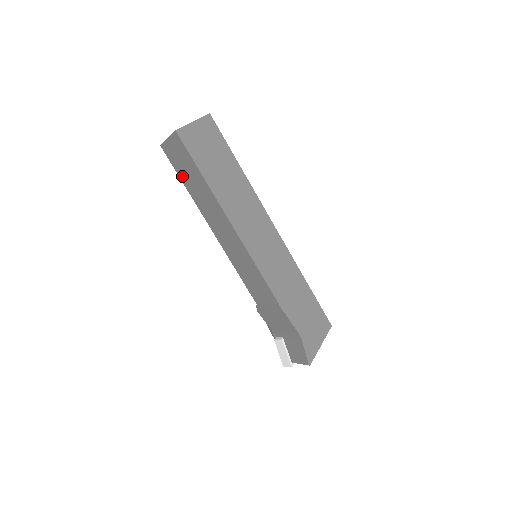
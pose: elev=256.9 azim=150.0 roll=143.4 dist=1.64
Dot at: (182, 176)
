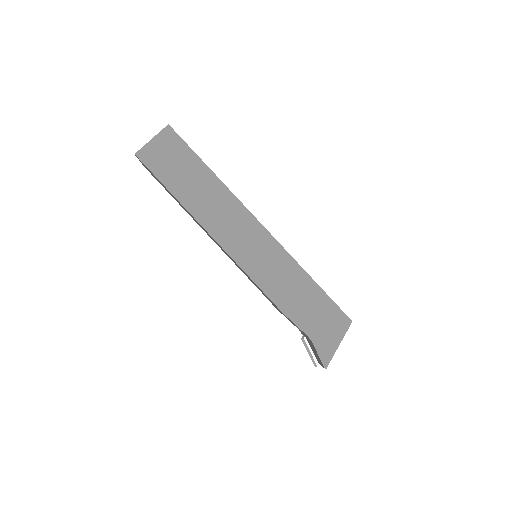
Dot at: (167, 191)
